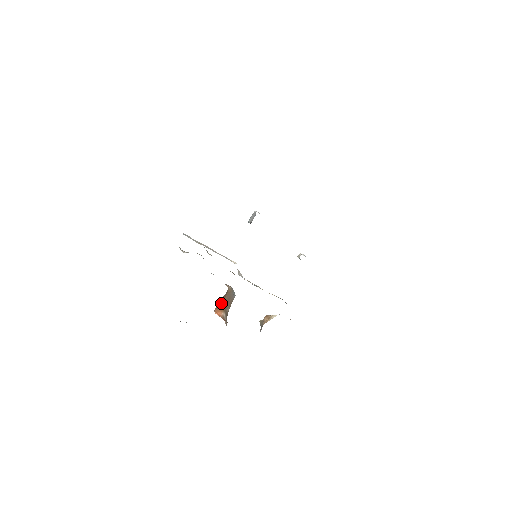
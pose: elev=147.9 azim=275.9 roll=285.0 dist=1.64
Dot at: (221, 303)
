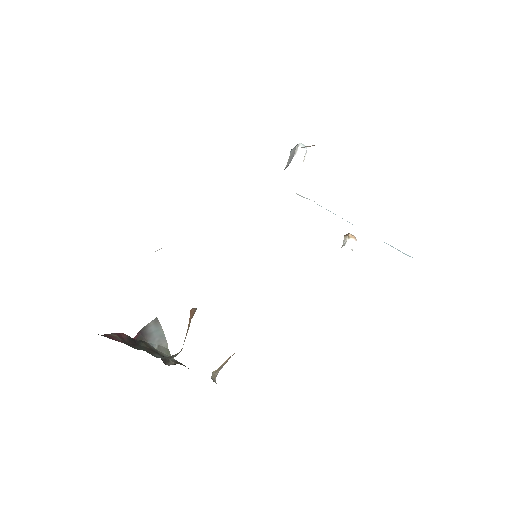
Dot at: (189, 318)
